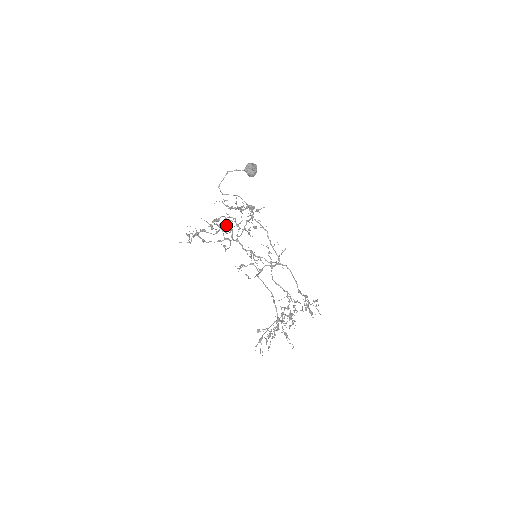
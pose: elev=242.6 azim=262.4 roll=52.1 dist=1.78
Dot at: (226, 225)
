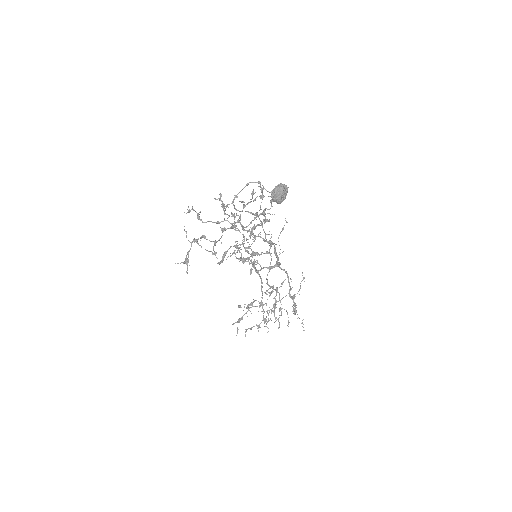
Dot at: (231, 228)
